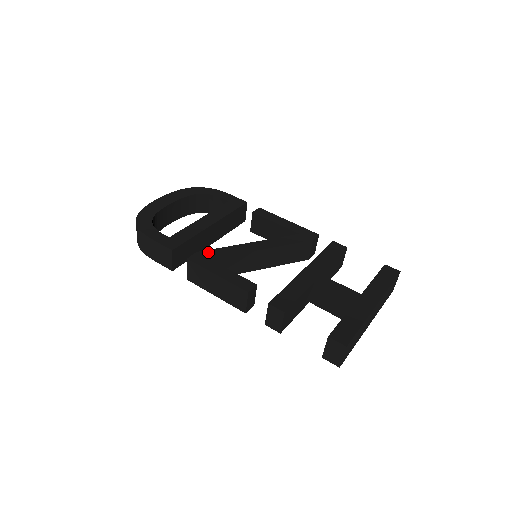
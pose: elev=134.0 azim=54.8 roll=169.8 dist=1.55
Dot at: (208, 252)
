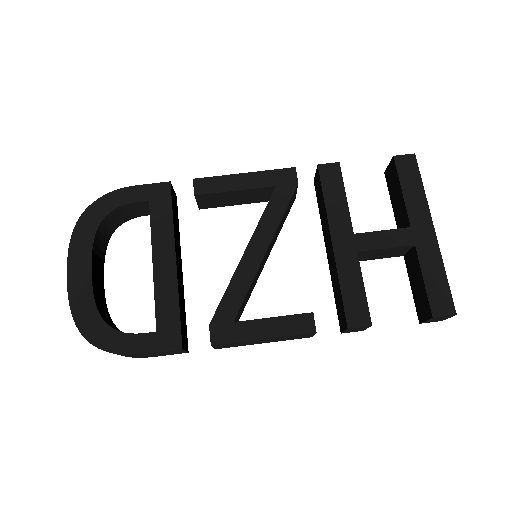
Dot at: (220, 313)
